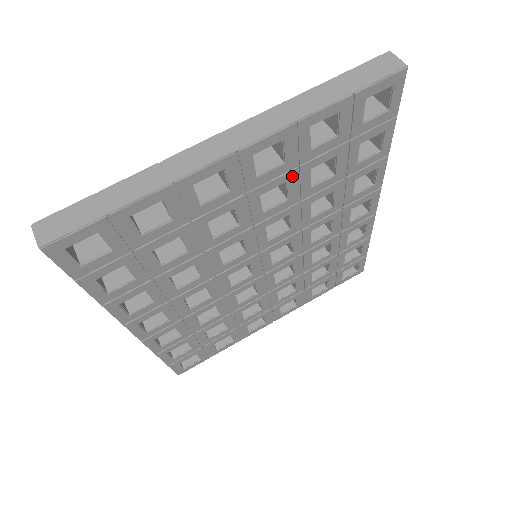
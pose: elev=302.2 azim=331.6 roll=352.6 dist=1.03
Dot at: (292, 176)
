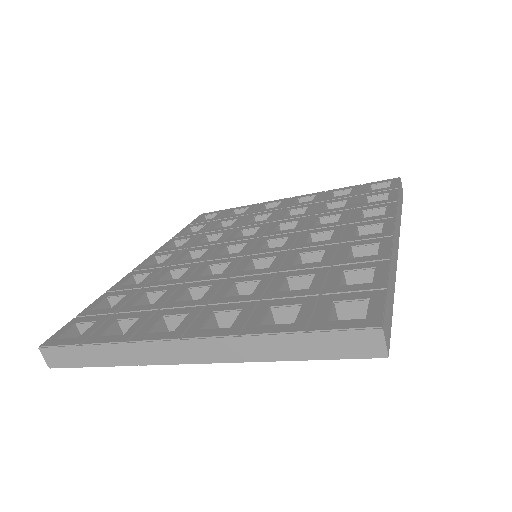
Dot at: occluded
